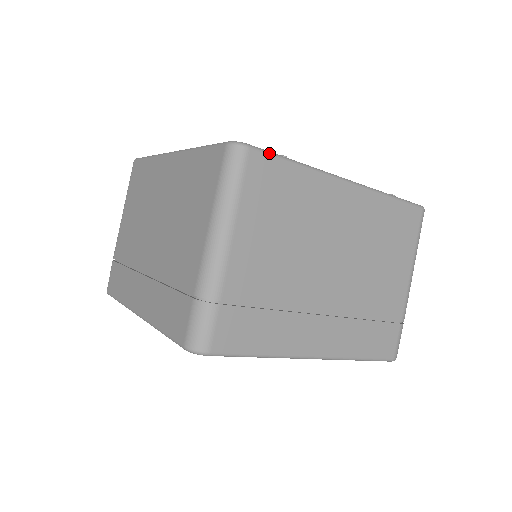
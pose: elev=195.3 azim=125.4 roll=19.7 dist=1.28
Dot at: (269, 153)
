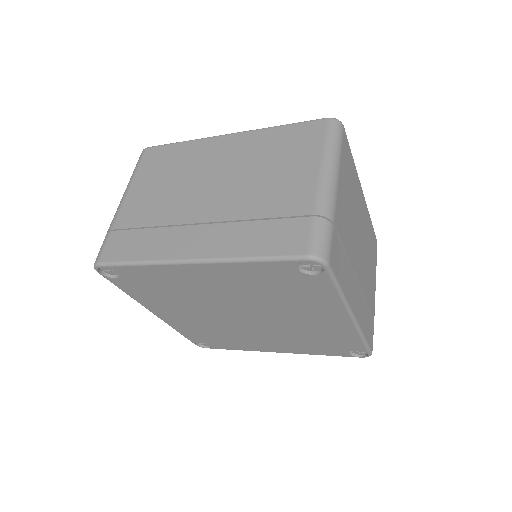
Dot at: occluded
